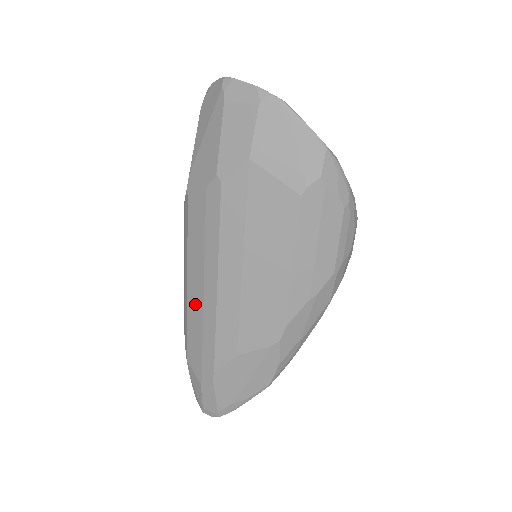
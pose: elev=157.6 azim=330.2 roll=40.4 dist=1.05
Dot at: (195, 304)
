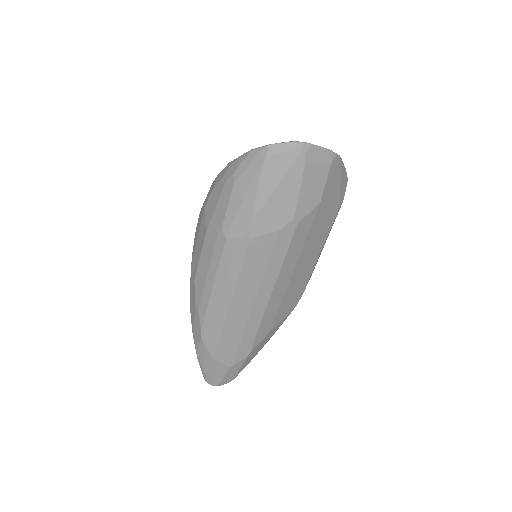
Dot at: (239, 315)
